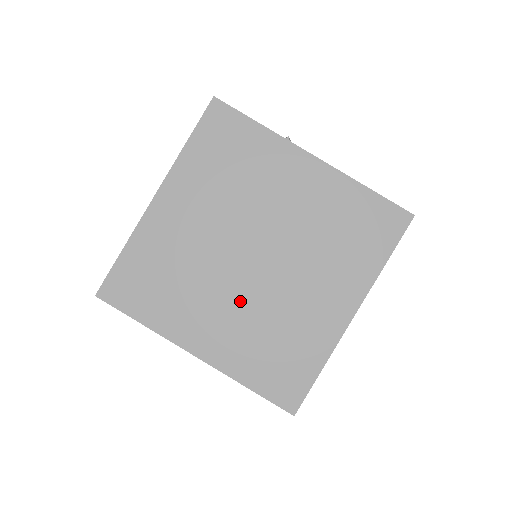
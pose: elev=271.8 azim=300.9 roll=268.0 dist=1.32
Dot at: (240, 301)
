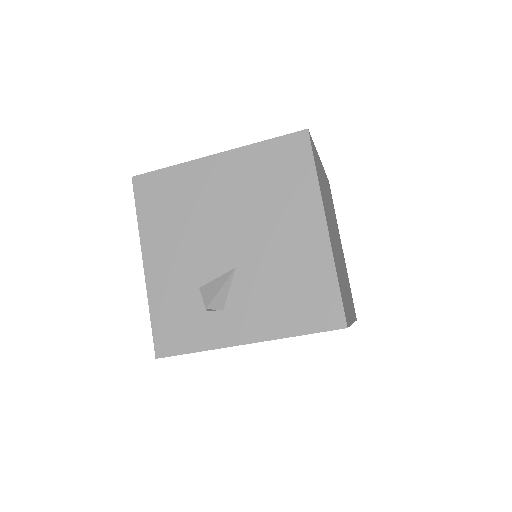
Dot at: occluded
